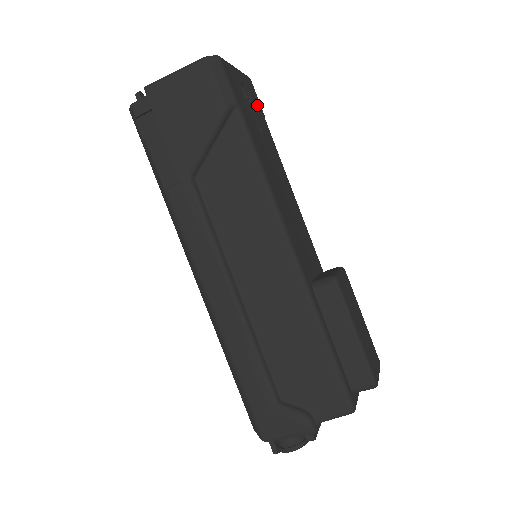
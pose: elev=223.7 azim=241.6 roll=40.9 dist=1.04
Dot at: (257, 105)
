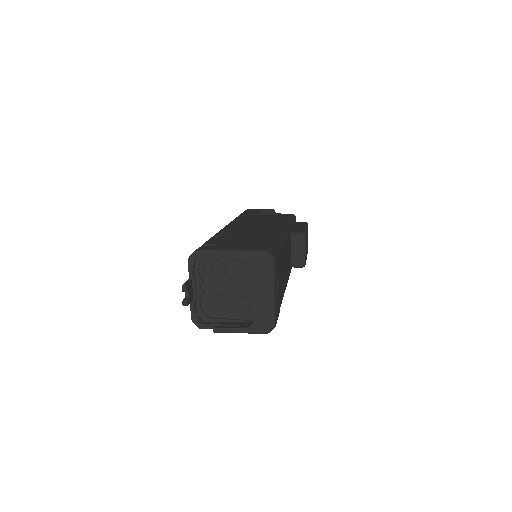
Dot at: occluded
